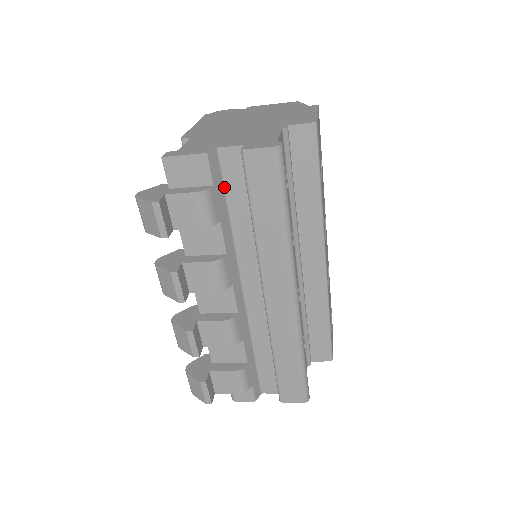
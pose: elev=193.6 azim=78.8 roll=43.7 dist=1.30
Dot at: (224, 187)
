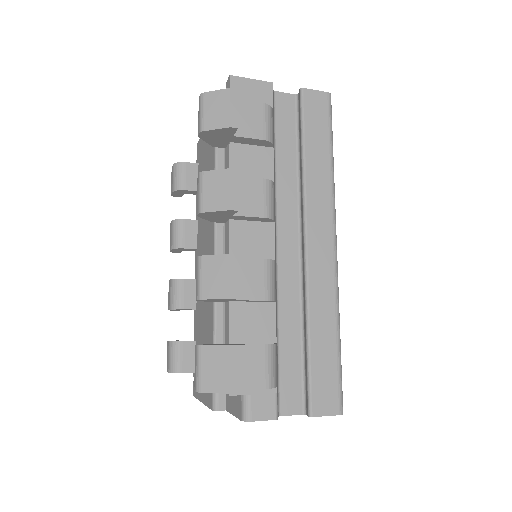
Dot at: (274, 126)
